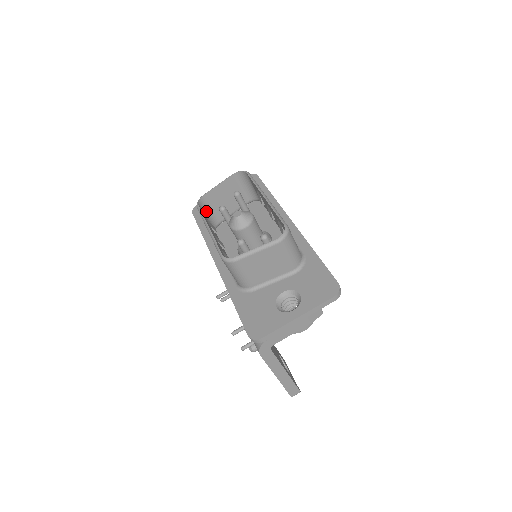
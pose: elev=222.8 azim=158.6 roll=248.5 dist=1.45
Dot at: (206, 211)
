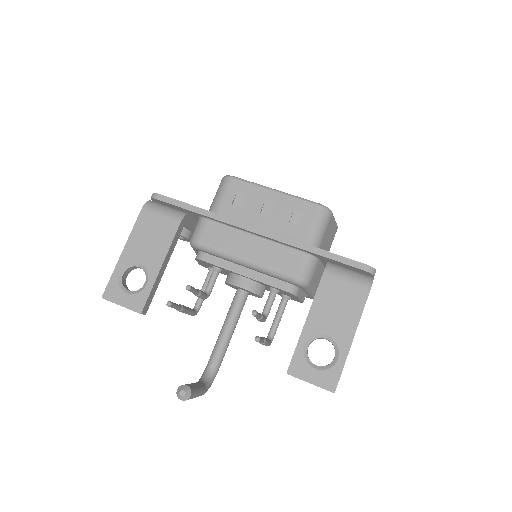
Dot at: (221, 191)
